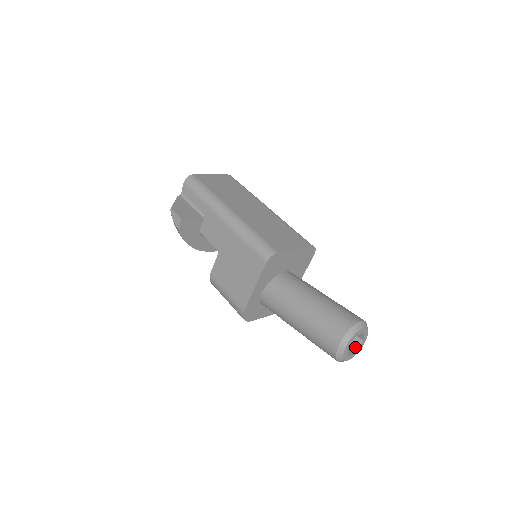
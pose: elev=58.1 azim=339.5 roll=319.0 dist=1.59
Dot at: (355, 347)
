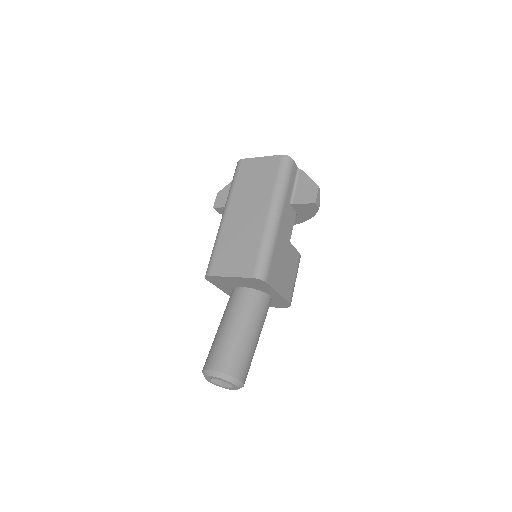
Dot at: occluded
